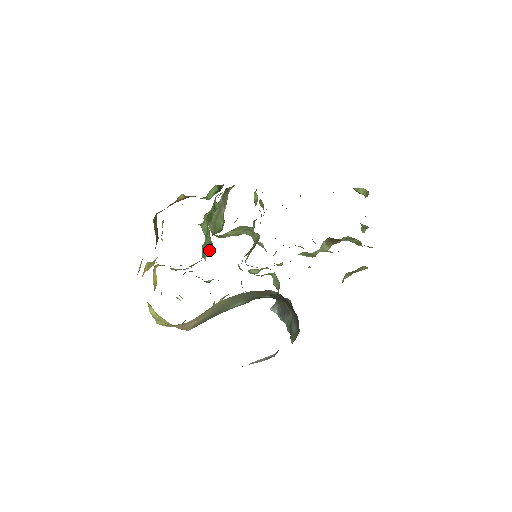
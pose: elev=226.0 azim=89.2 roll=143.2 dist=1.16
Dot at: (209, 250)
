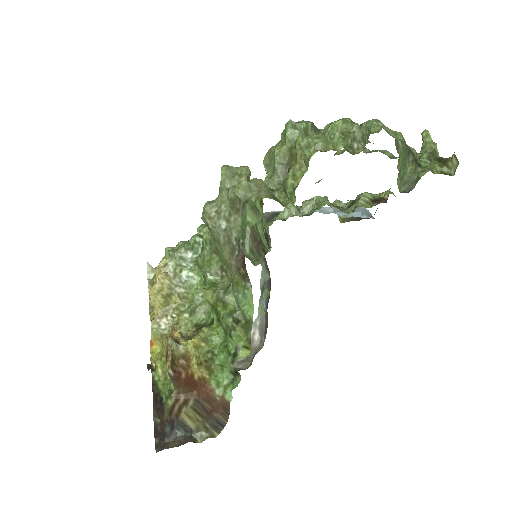
Dot at: occluded
